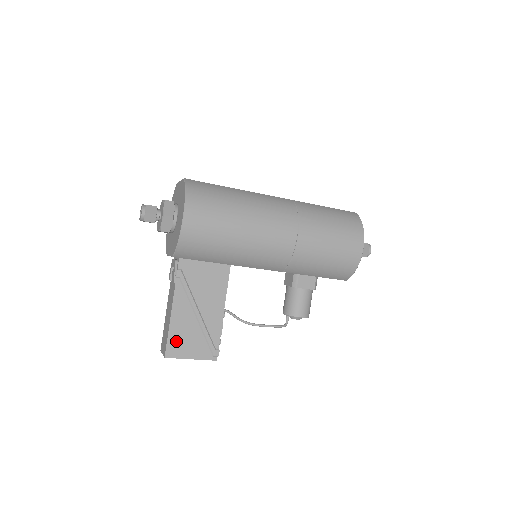
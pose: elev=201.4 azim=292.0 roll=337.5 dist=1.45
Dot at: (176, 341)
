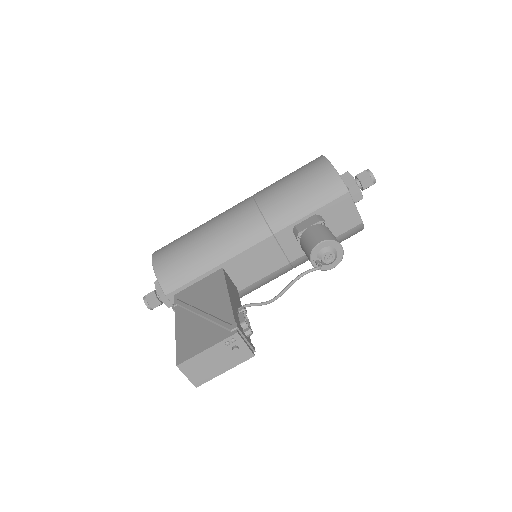
Dot at: (186, 346)
